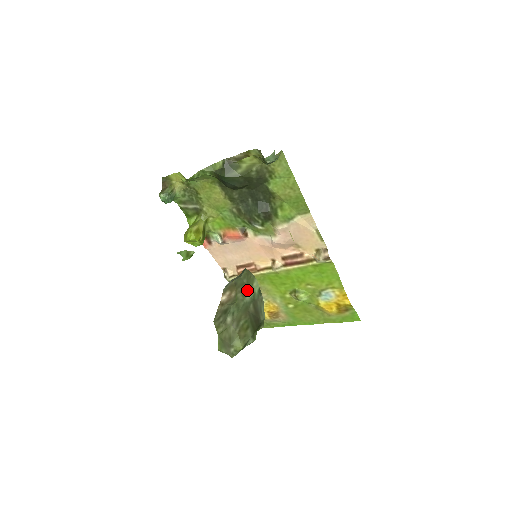
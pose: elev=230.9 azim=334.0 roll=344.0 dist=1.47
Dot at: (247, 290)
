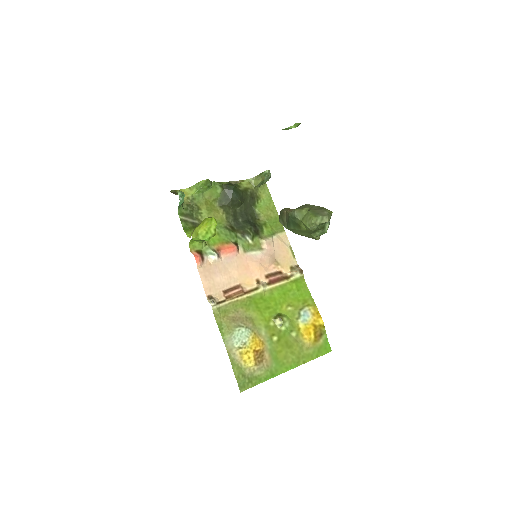
Dot at: occluded
